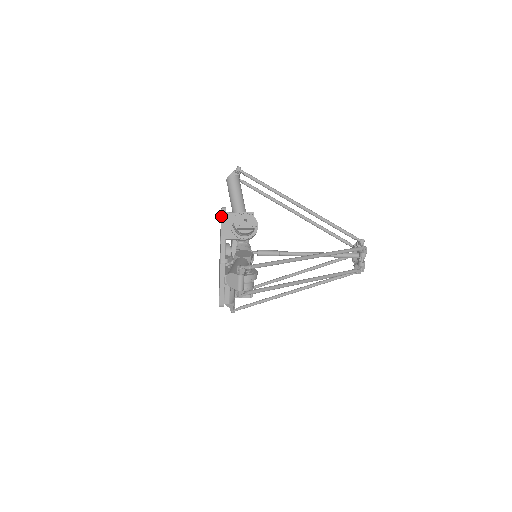
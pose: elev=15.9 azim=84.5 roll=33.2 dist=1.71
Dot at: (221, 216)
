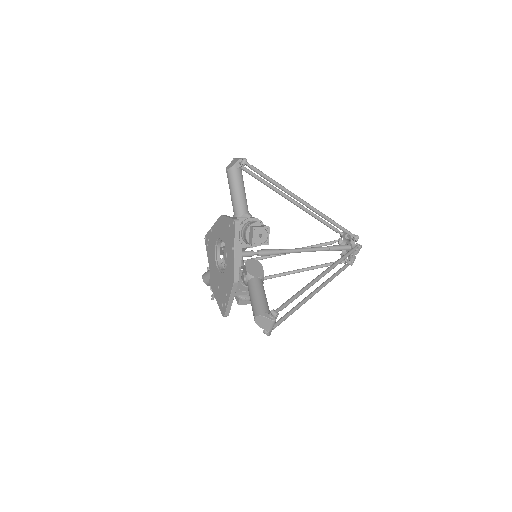
Dot at: (234, 231)
